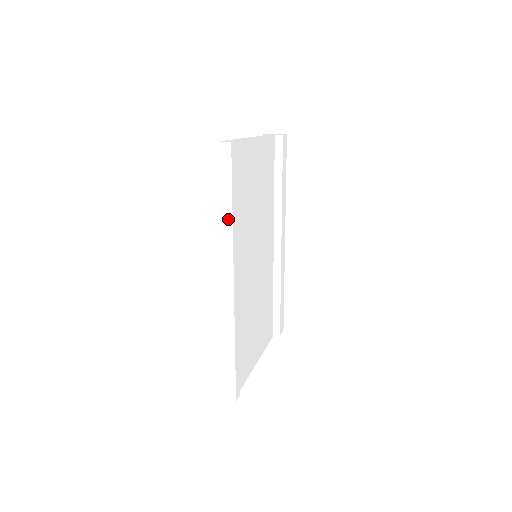
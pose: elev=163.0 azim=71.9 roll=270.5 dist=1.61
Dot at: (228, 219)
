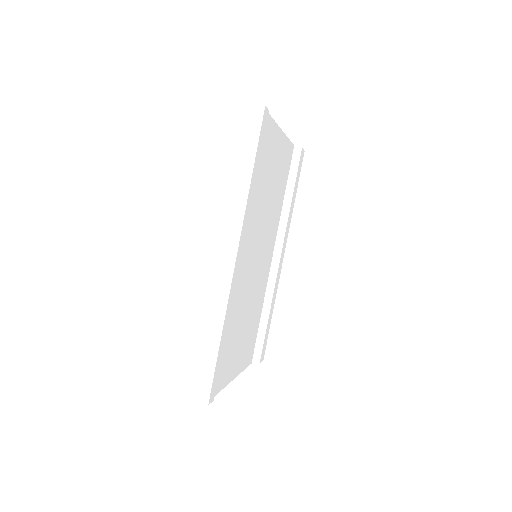
Dot at: (245, 186)
